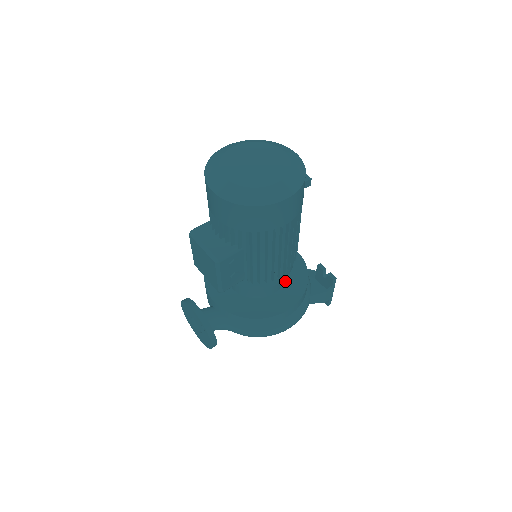
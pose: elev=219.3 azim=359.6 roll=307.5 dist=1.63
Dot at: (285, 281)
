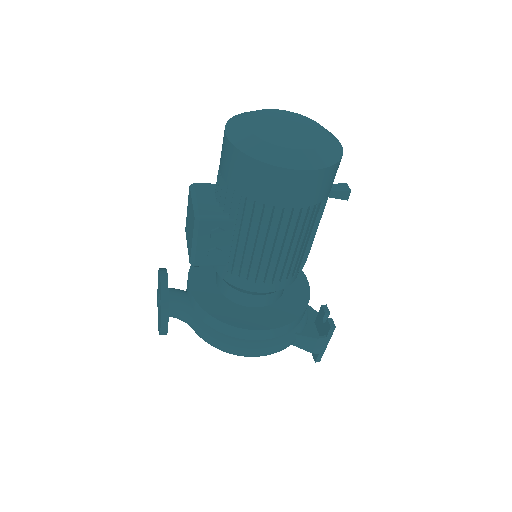
Dot at: (276, 302)
